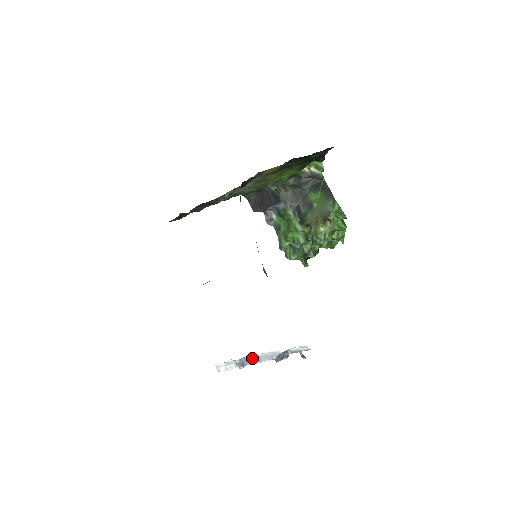
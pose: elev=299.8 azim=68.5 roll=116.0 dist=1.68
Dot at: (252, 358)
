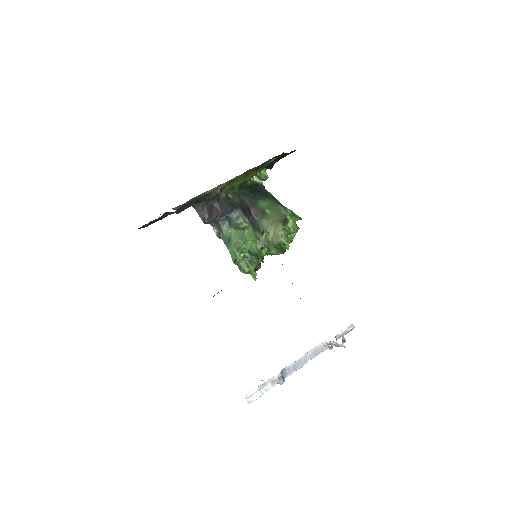
Dot at: (292, 366)
